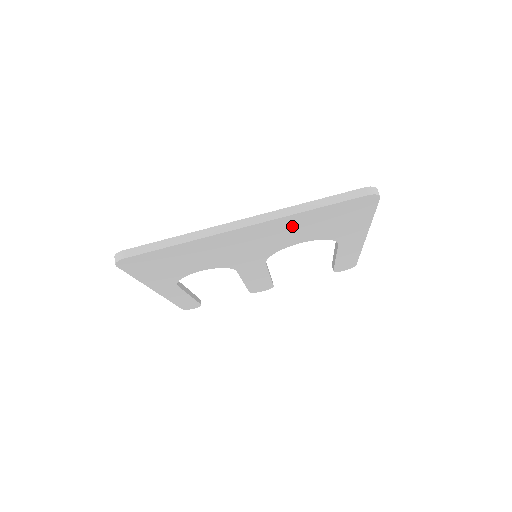
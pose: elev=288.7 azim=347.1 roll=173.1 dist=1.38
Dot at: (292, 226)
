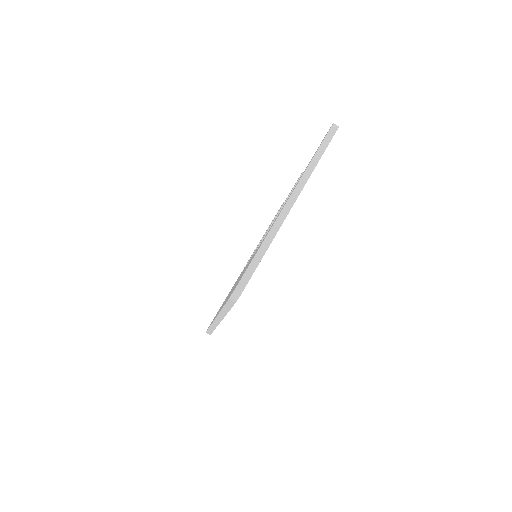
Dot at: occluded
